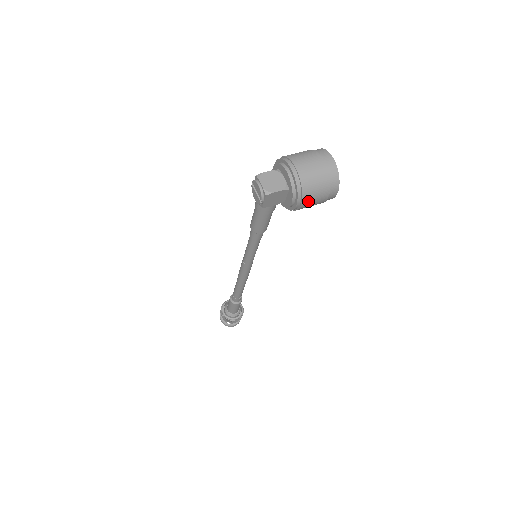
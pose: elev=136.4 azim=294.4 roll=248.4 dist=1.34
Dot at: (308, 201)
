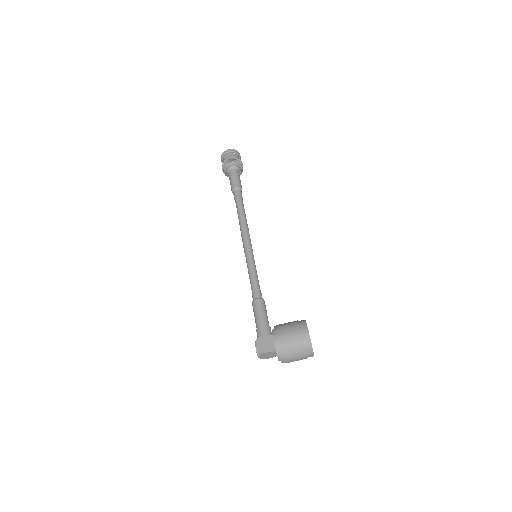
Dot at: occluded
